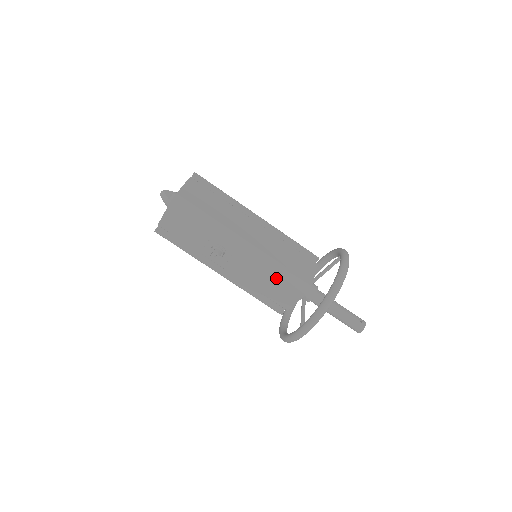
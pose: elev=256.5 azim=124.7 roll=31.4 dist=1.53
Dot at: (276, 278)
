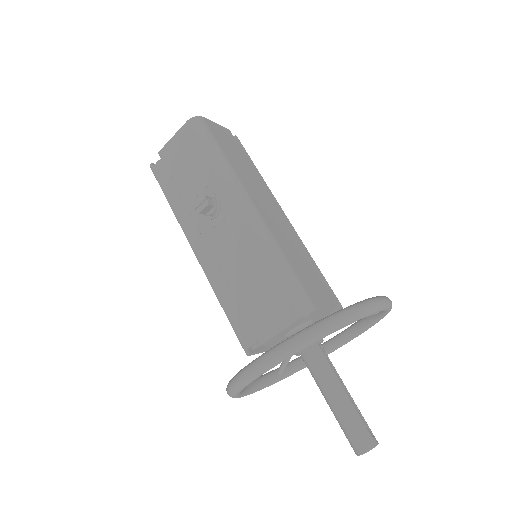
Dot at: (269, 273)
